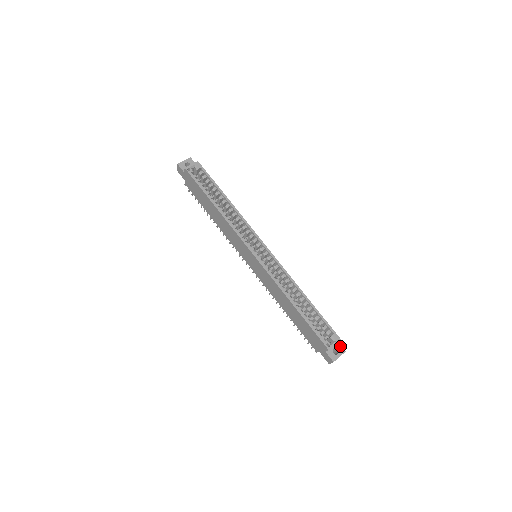
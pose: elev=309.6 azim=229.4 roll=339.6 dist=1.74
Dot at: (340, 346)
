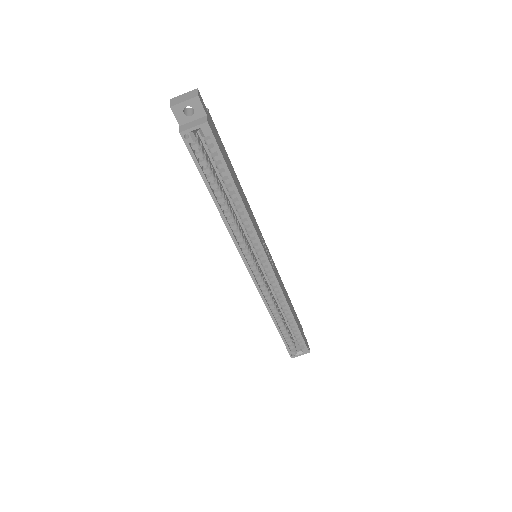
Dot at: occluded
